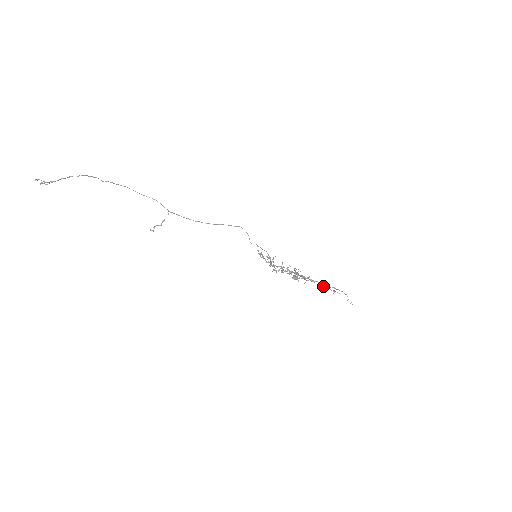
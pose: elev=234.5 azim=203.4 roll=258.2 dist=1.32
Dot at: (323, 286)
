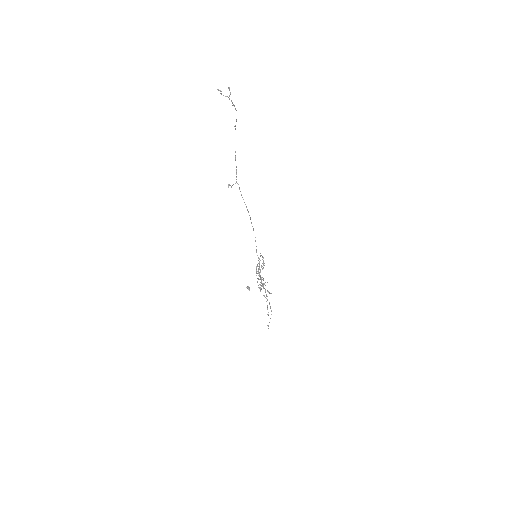
Dot at: (267, 305)
